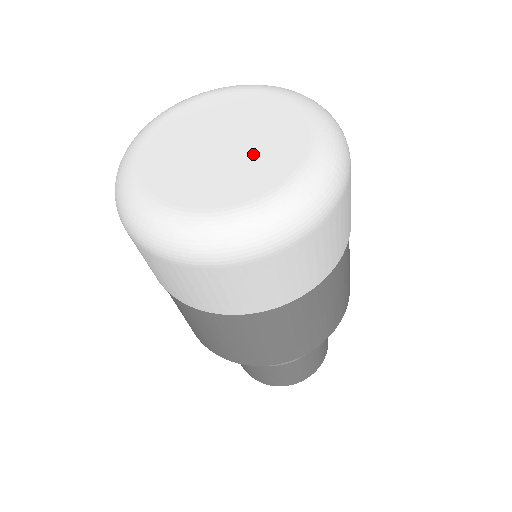
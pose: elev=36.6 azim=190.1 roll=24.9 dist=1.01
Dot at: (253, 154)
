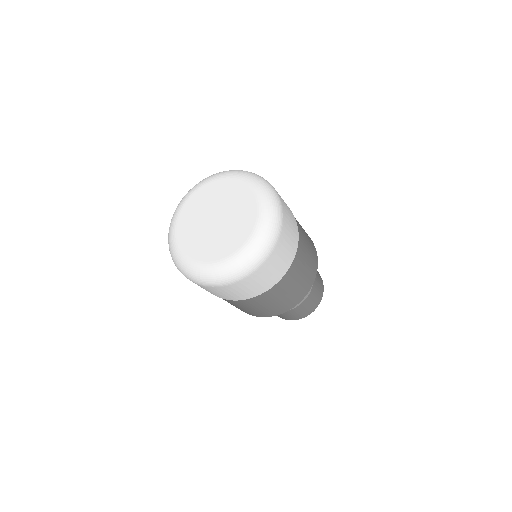
Dot at: (233, 218)
